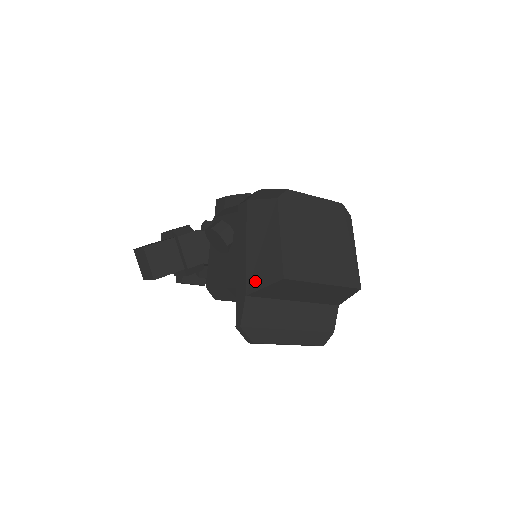
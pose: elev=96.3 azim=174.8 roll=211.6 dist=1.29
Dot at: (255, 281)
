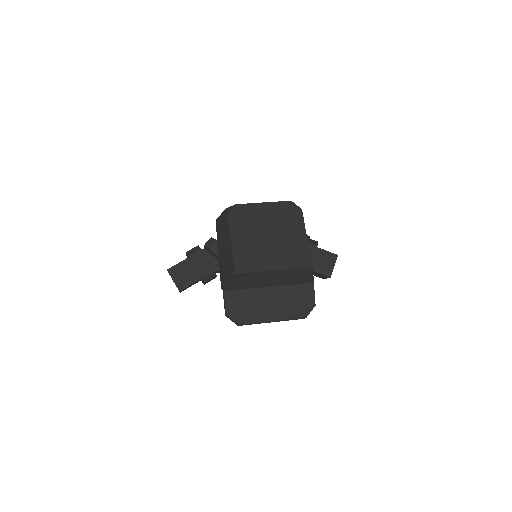
Dot at: (226, 279)
